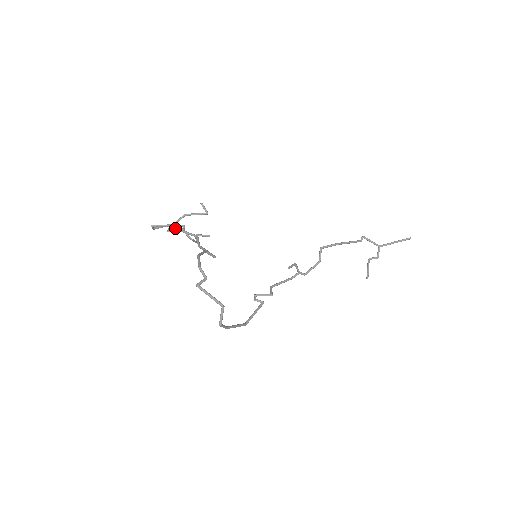
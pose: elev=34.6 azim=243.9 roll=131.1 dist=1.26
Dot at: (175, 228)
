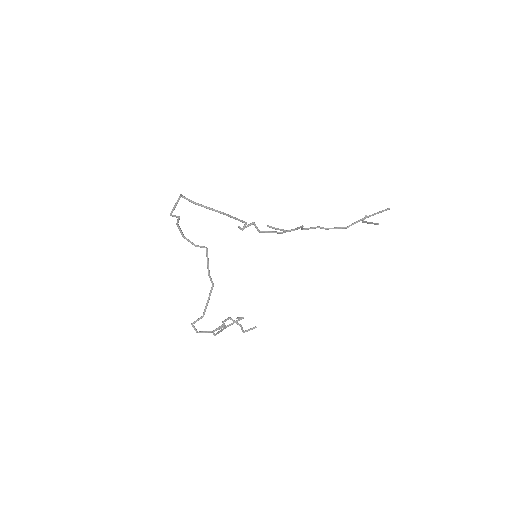
Dot at: (205, 307)
